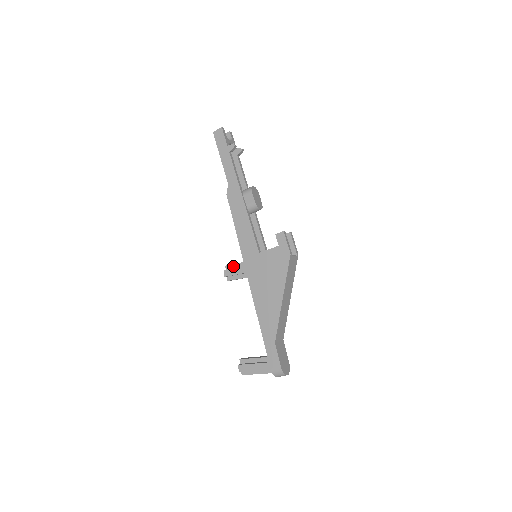
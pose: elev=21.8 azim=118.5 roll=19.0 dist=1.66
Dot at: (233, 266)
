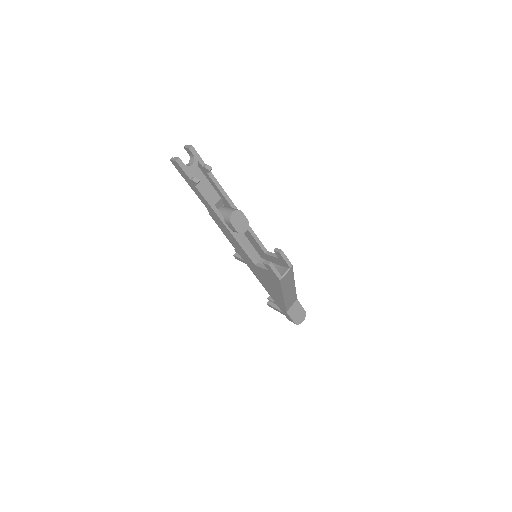
Dot at: occluded
